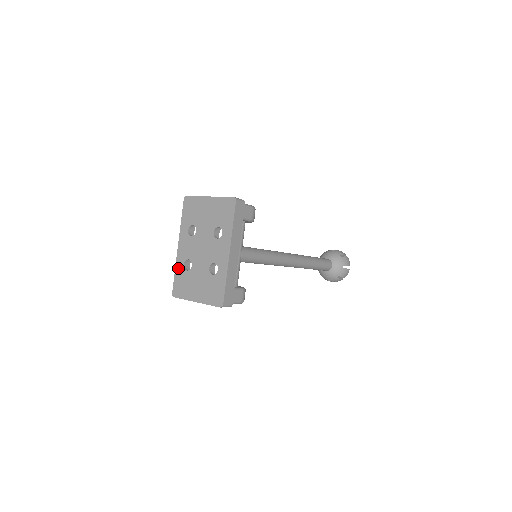
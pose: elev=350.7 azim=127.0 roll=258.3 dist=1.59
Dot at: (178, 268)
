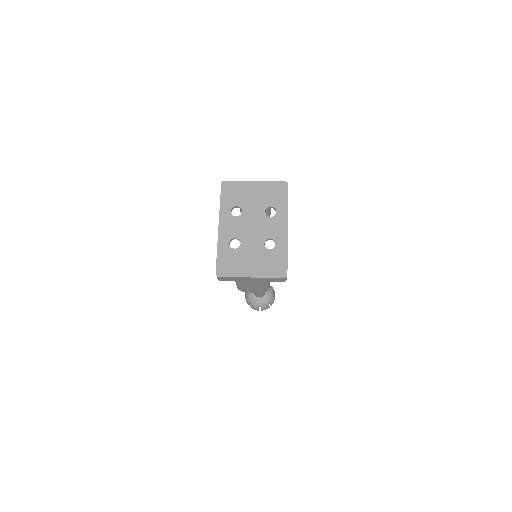
Dot at: (222, 247)
